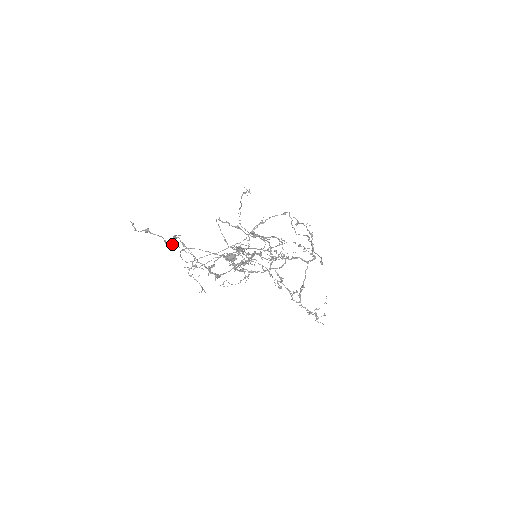
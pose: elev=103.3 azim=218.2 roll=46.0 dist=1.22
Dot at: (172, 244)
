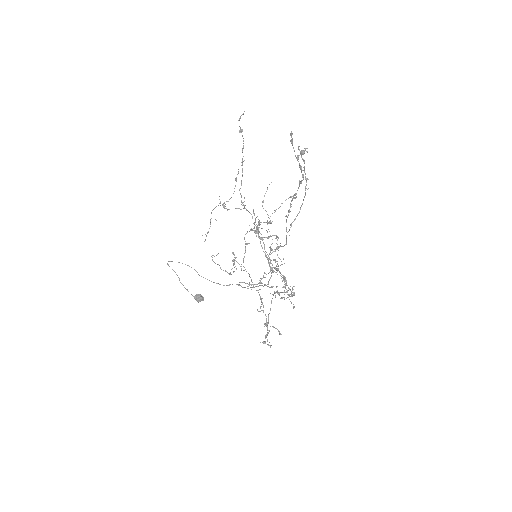
Dot at: (243, 156)
